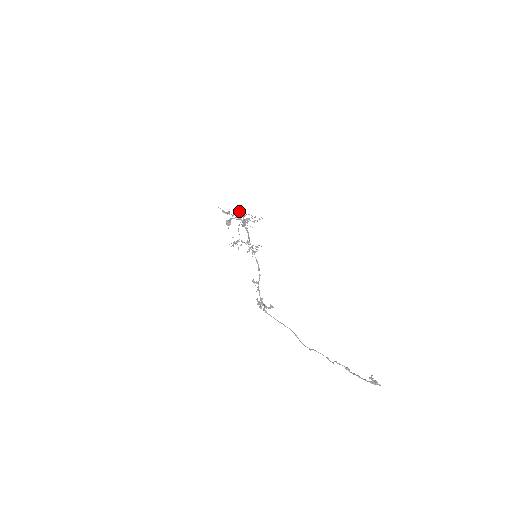
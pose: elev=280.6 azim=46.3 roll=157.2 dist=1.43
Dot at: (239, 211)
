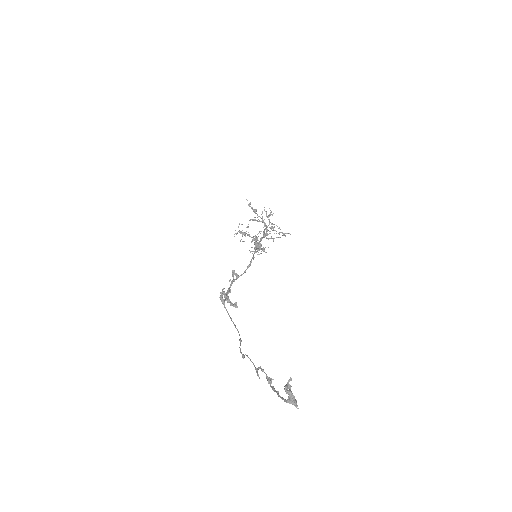
Dot at: occluded
